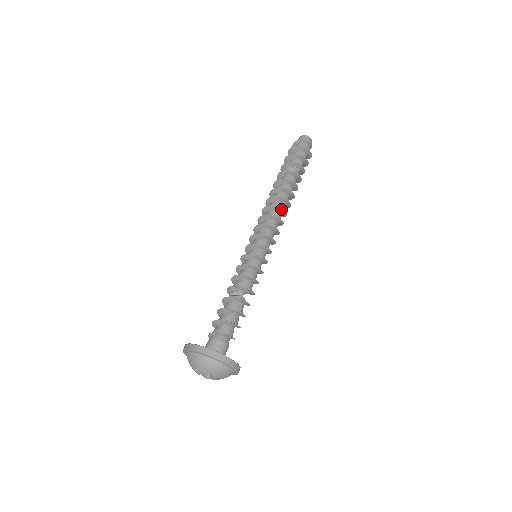
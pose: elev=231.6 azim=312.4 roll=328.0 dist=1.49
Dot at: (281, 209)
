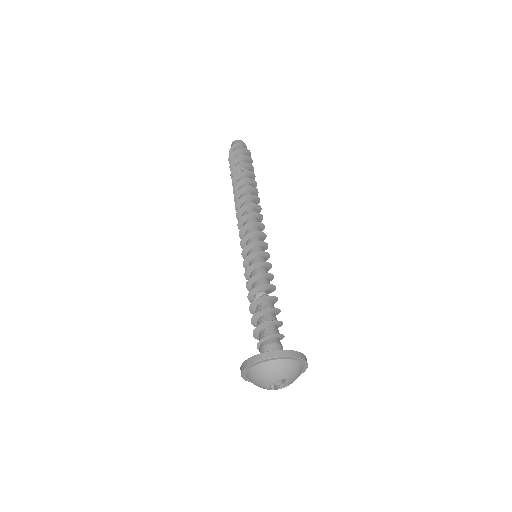
Dot at: (253, 205)
